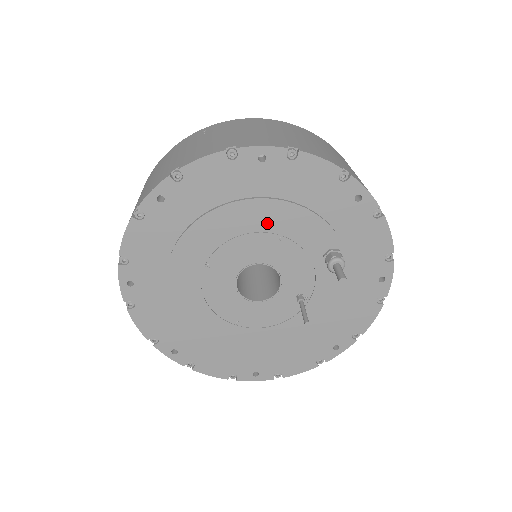
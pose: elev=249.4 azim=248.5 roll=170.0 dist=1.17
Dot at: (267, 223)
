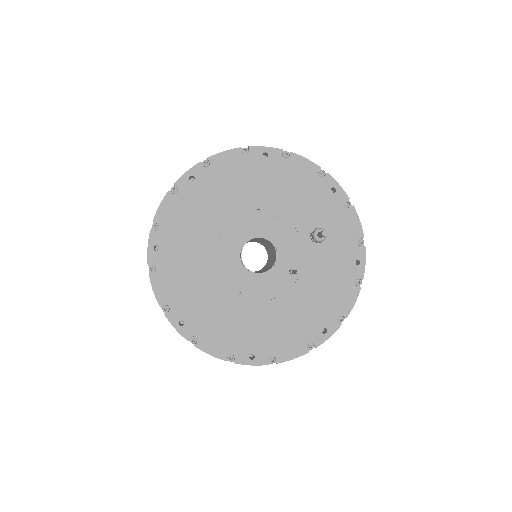
Dot at: (267, 203)
